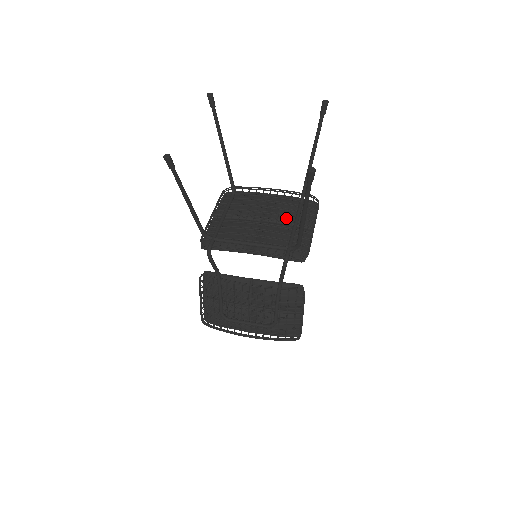
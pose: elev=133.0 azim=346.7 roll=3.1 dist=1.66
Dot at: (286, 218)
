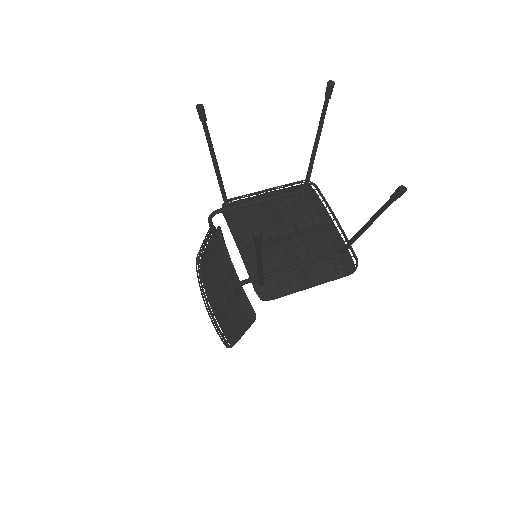
Dot at: (306, 254)
